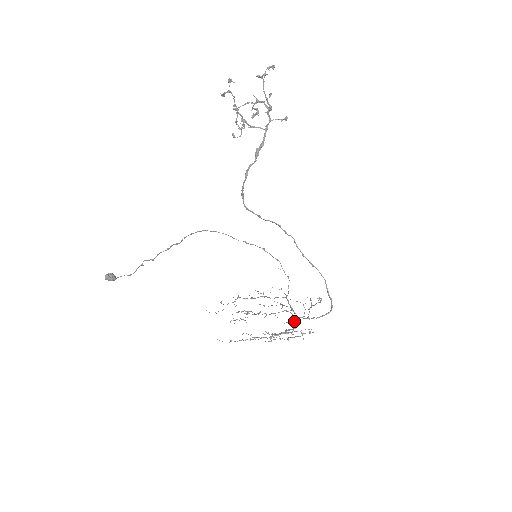
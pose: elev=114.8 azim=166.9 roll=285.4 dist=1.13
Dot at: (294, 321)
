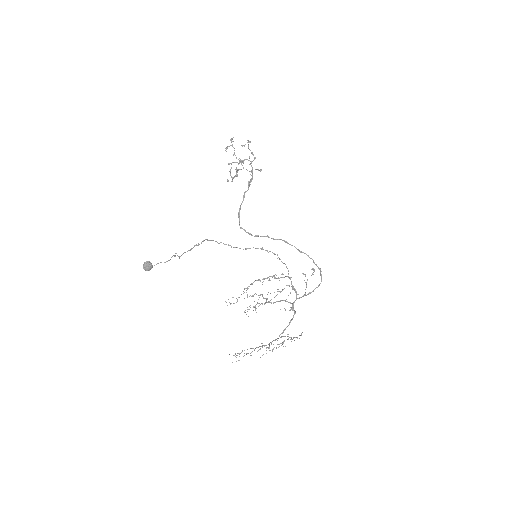
Dot at: (293, 306)
